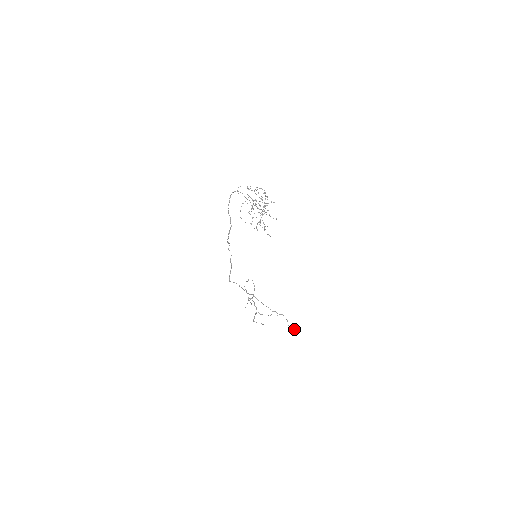
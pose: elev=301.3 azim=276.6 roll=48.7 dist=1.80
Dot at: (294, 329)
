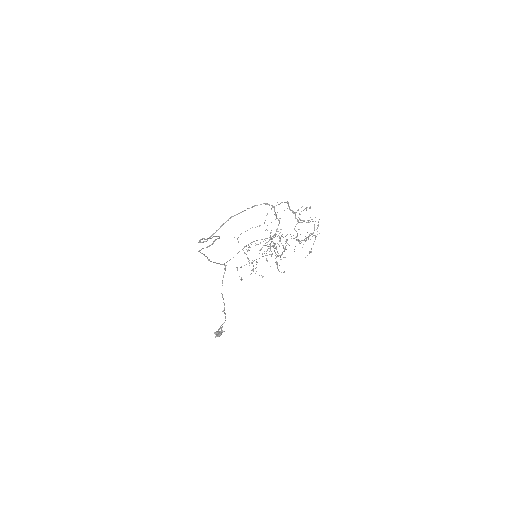
Dot at: (217, 336)
